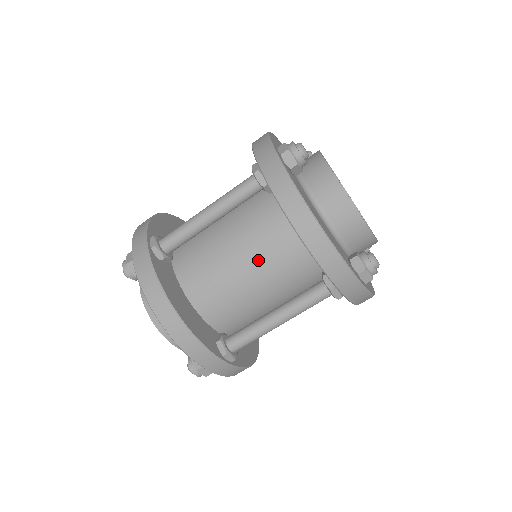
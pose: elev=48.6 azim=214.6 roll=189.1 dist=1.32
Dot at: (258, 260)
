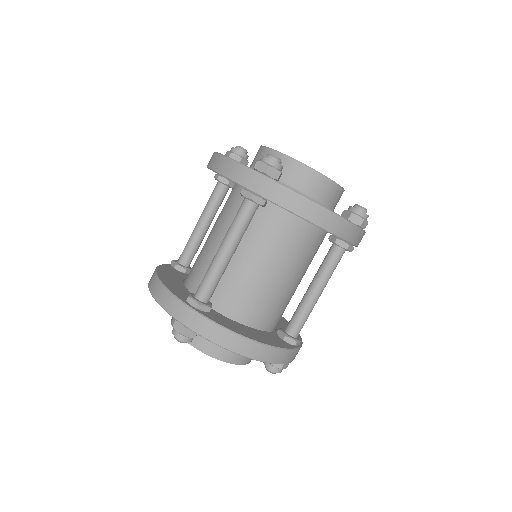
Dot at: (282, 261)
